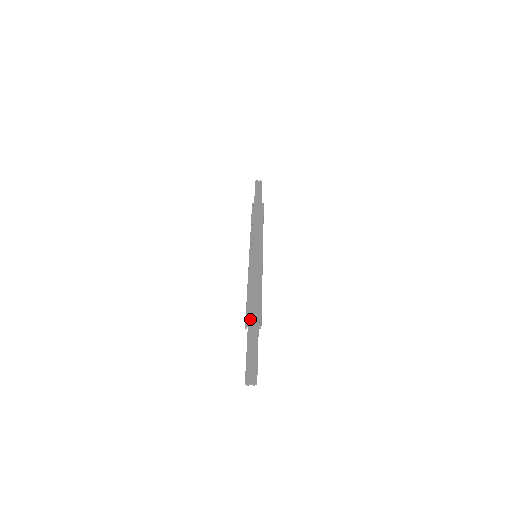
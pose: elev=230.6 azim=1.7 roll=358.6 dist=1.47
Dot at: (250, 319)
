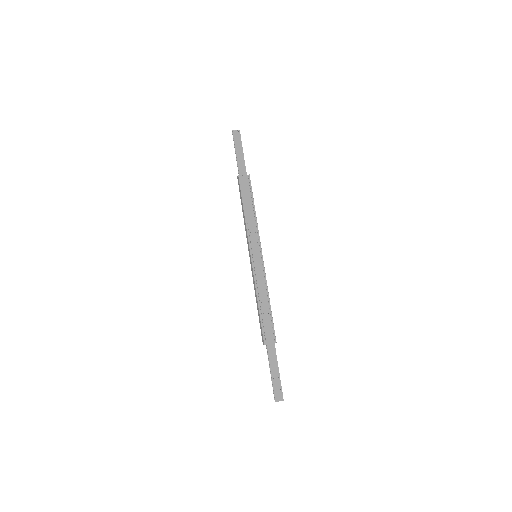
Dot at: (267, 338)
